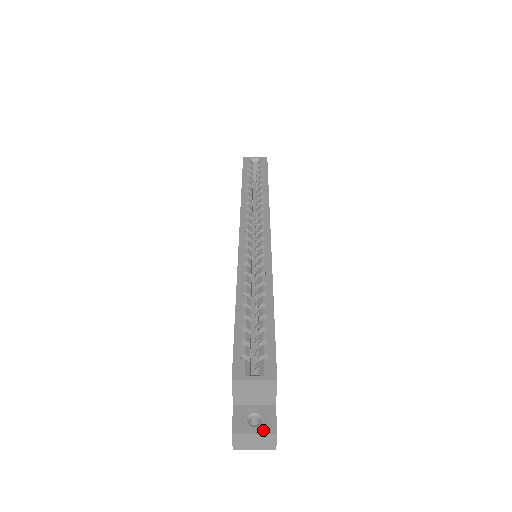
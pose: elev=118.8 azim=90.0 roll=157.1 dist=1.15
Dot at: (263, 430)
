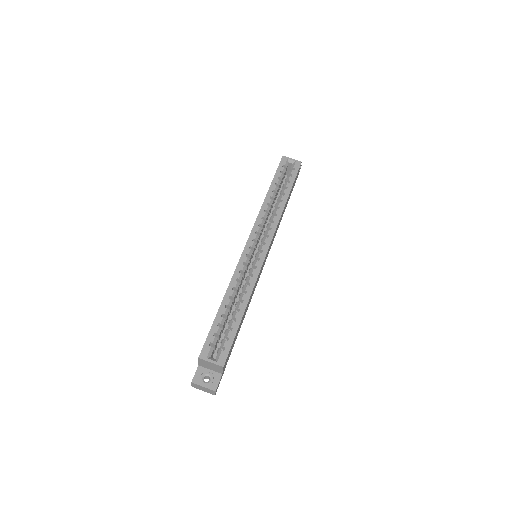
Dot at: (209, 387)
